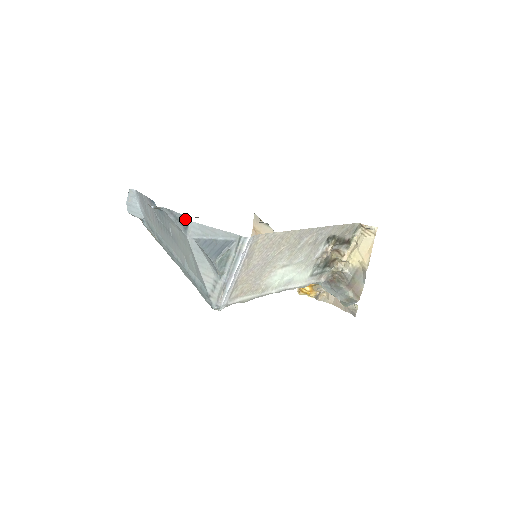
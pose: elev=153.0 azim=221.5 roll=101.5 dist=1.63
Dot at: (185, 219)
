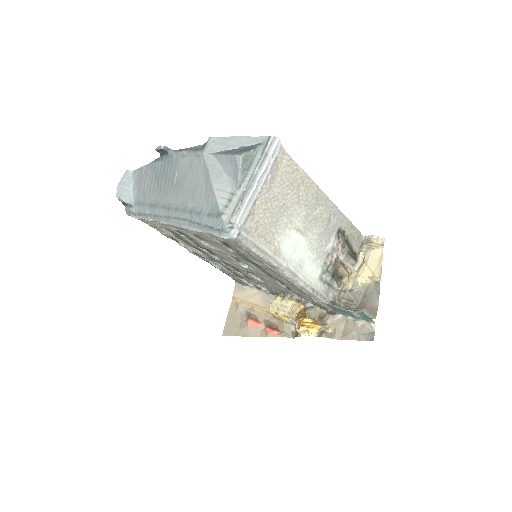
Dot at: (201, 146)
